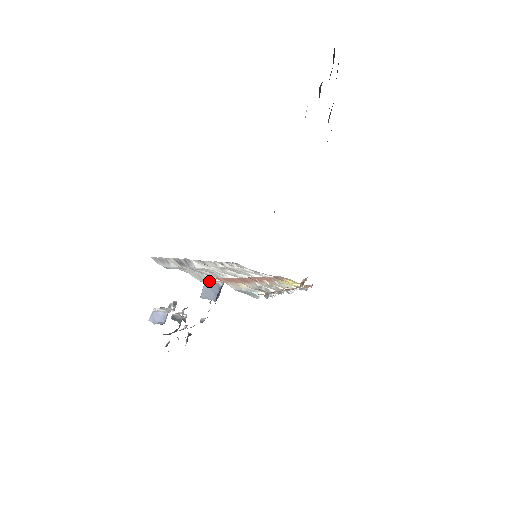
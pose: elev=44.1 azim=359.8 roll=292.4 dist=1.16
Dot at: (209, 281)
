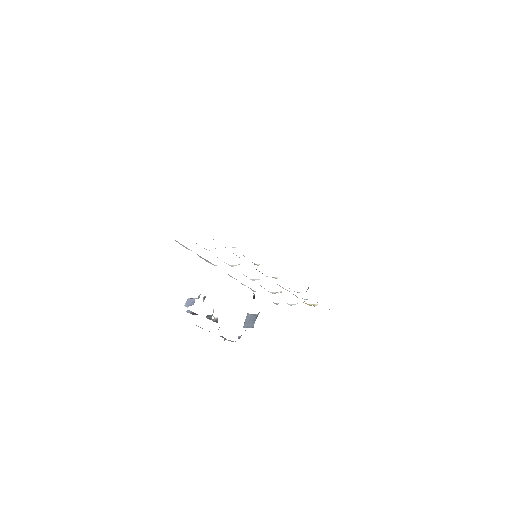
Dot at: occluded
